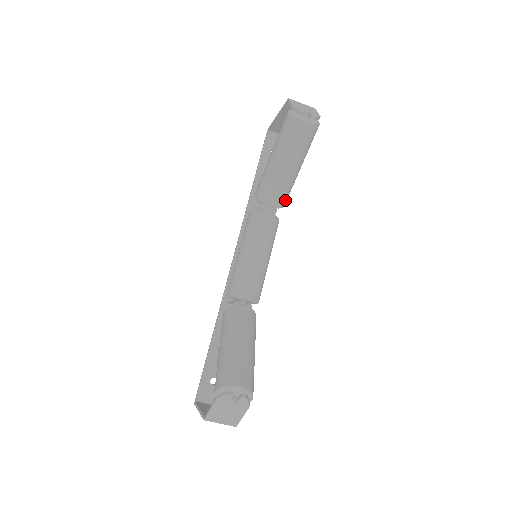
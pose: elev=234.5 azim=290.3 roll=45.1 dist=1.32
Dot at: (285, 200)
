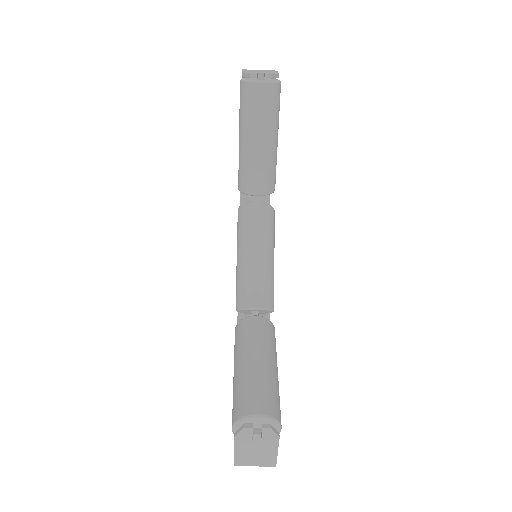
Dot at: (272, 183)
